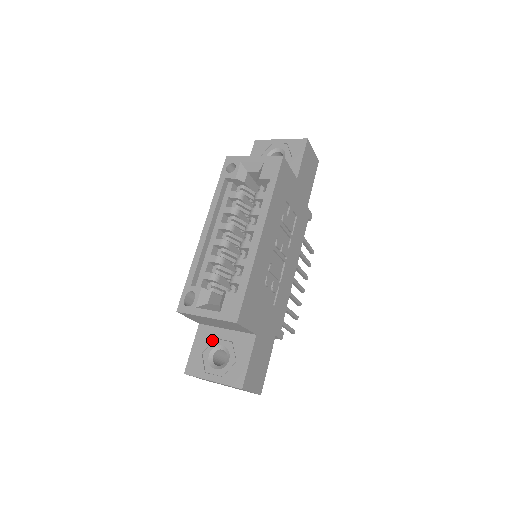
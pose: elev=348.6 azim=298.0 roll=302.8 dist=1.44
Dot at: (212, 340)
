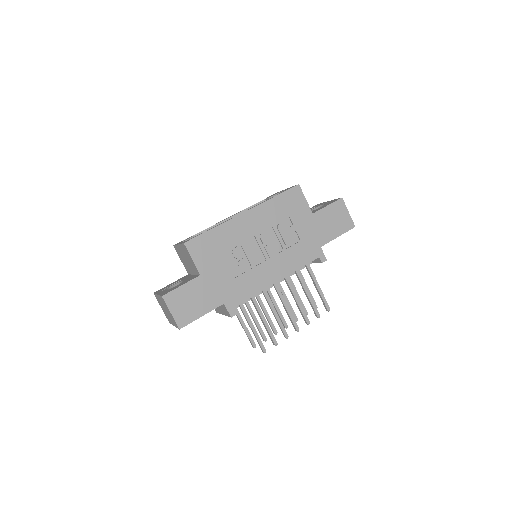
Dot at: (182, 279)
